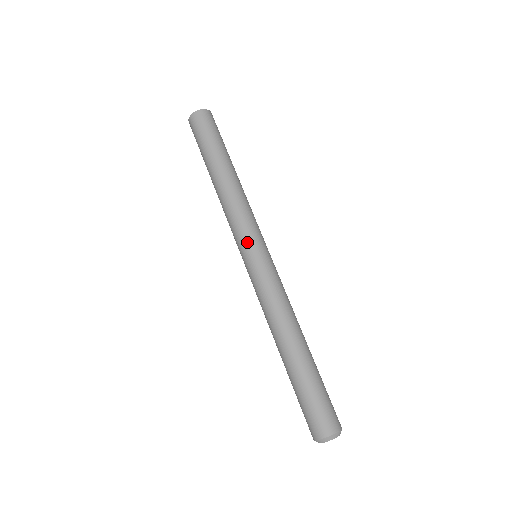
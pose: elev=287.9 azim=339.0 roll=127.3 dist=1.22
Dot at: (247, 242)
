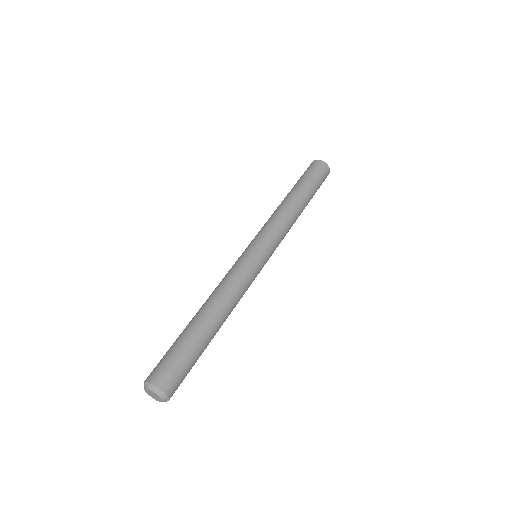
Dot at: (257, 239)
